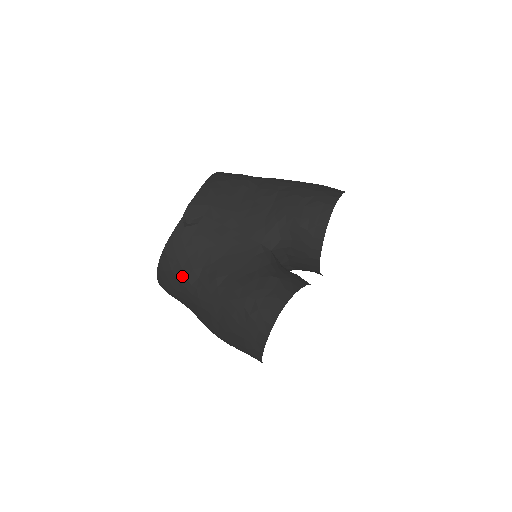
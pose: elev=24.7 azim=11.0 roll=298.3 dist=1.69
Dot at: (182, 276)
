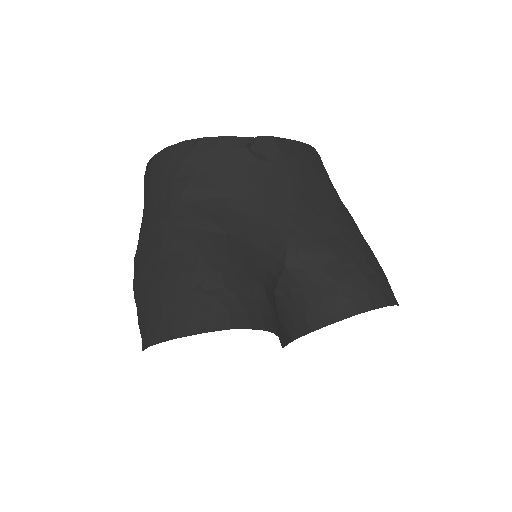
Dot at: (184, 180)
